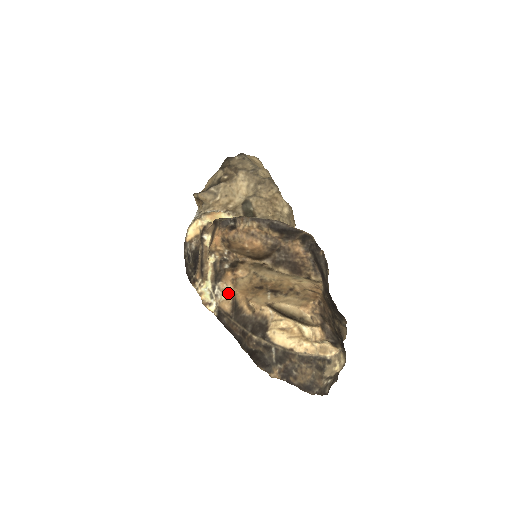
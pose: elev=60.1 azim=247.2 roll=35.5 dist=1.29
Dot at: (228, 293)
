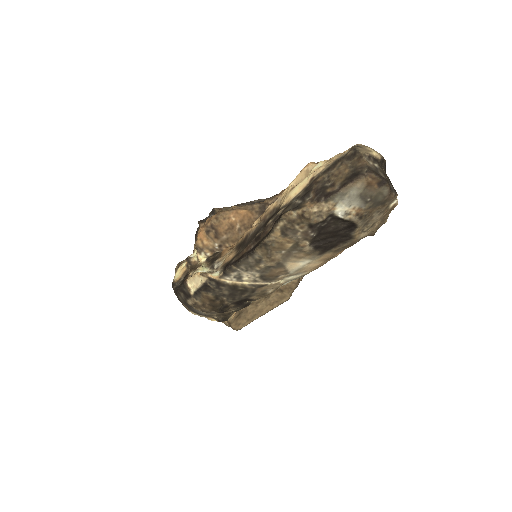
Dot at: (229, 253)
